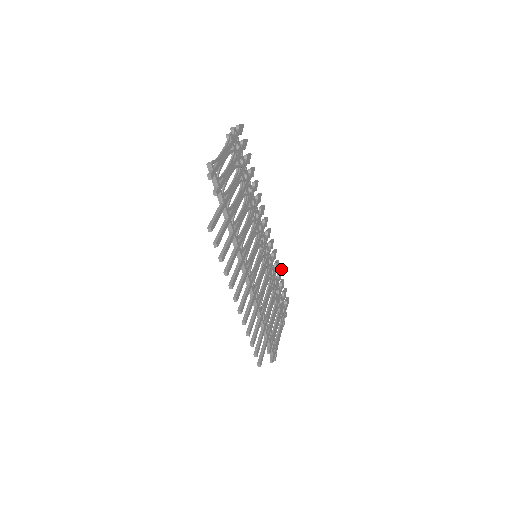
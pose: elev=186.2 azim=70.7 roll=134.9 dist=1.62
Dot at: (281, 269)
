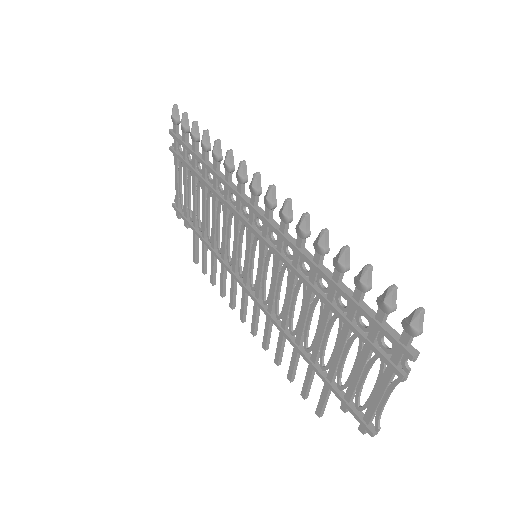
Dot at: occluded
